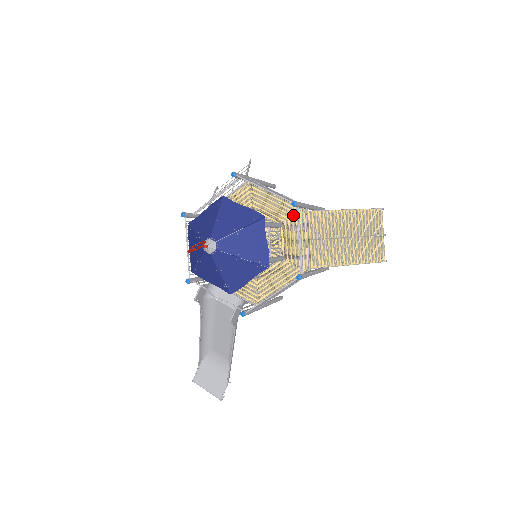
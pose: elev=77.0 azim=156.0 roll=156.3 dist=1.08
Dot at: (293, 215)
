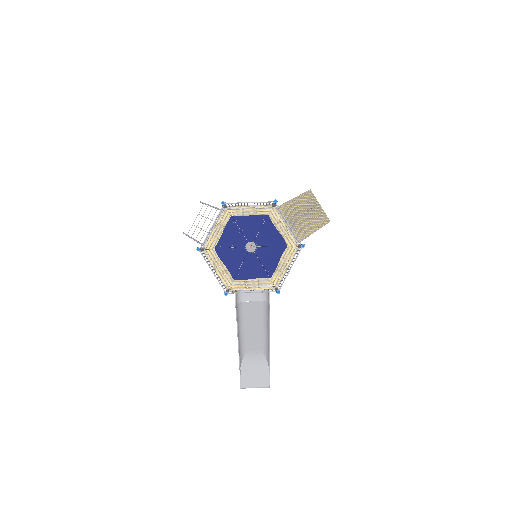
Dot at: occluded
